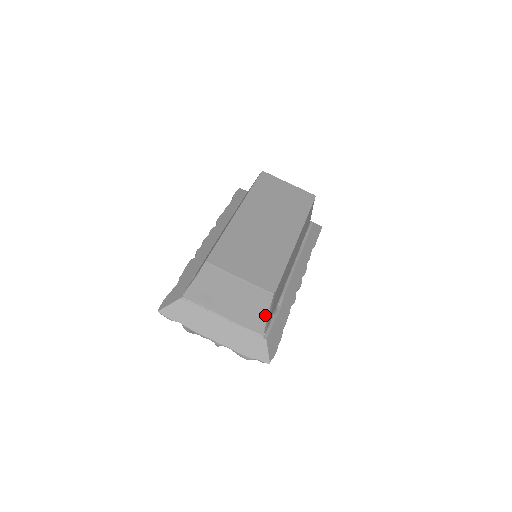
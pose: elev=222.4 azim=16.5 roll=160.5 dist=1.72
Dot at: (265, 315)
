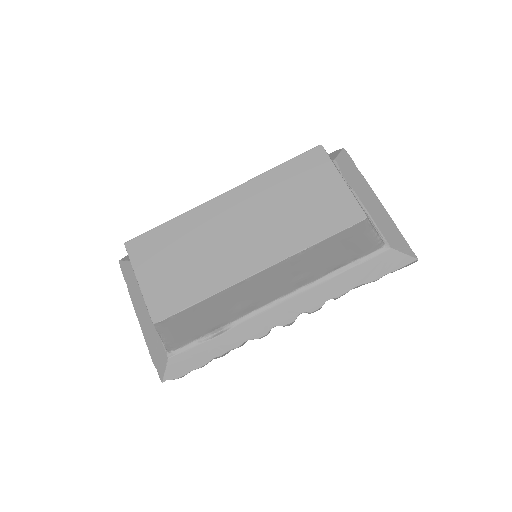
Dot at: (160, 336)
